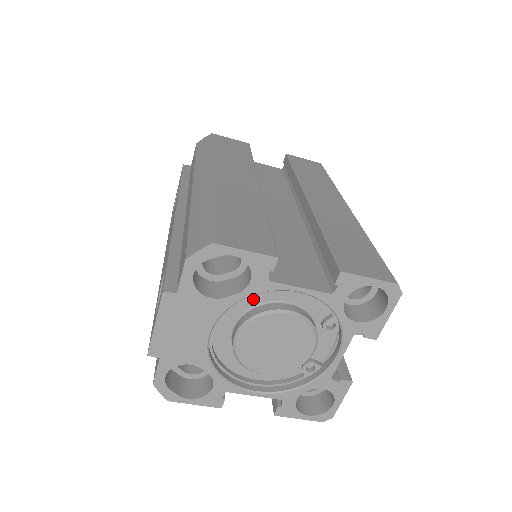
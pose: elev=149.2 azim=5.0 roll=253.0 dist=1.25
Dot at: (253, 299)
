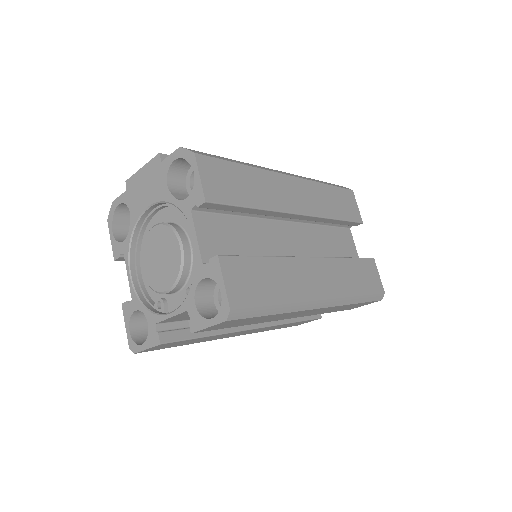
Dot at: (184, 220)
